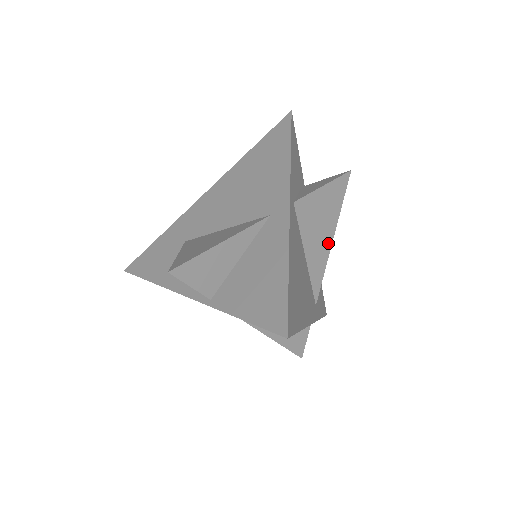
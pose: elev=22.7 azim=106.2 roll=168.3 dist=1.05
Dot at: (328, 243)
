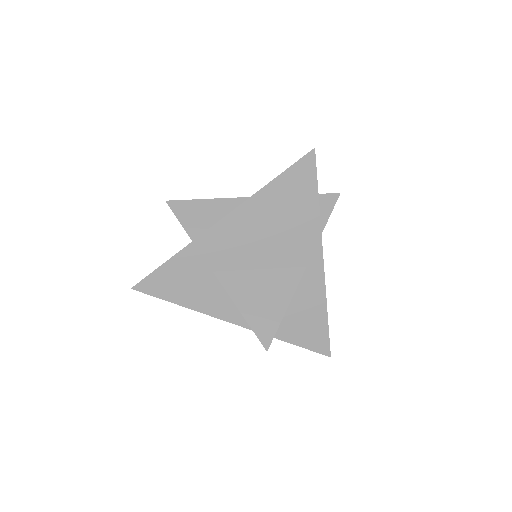
Dot at: occluded
